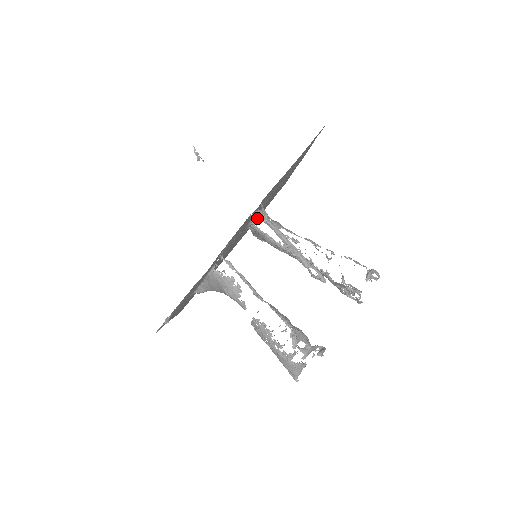
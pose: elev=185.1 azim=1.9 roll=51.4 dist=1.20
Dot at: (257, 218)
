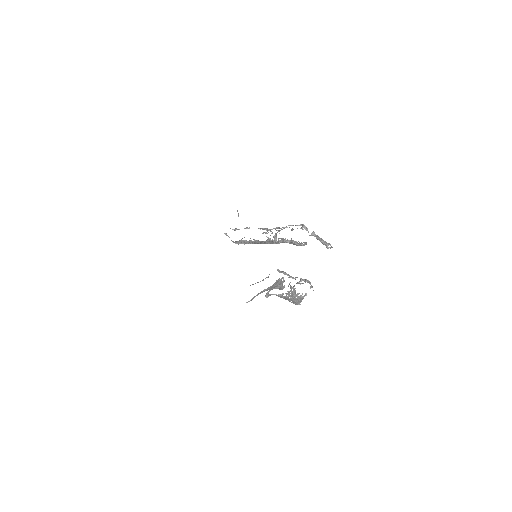
Dot at: occluded
